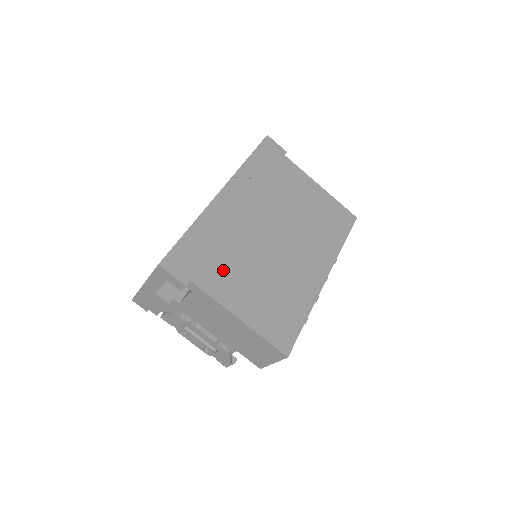
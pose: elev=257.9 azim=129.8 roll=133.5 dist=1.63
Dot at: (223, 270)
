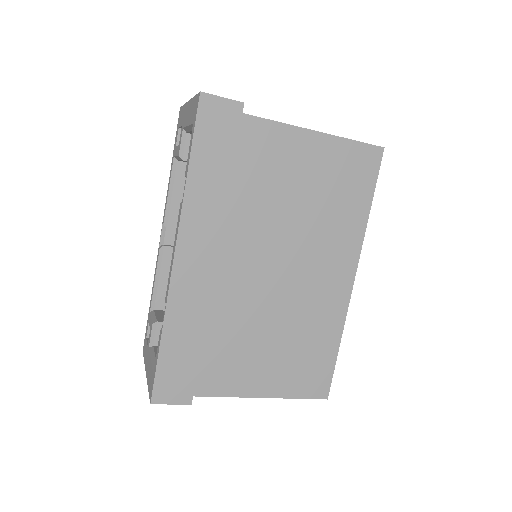
Dot at: (224, 360)
